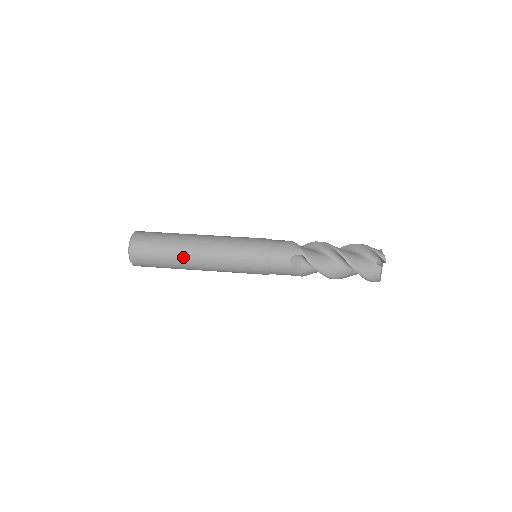
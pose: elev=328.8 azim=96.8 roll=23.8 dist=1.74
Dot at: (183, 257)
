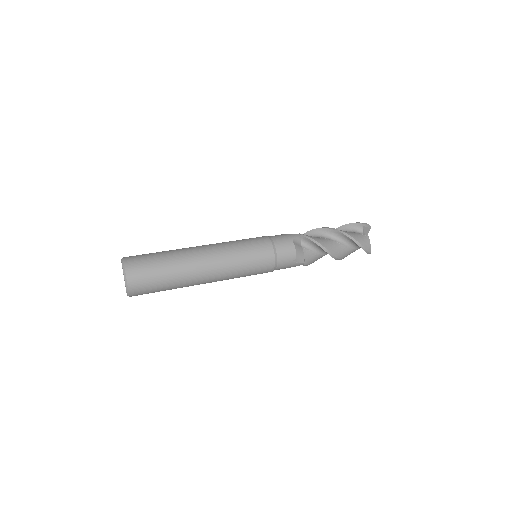
Dot at: (188, 262)
